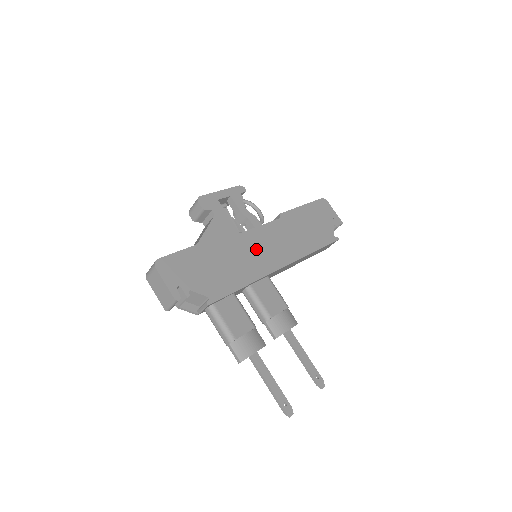
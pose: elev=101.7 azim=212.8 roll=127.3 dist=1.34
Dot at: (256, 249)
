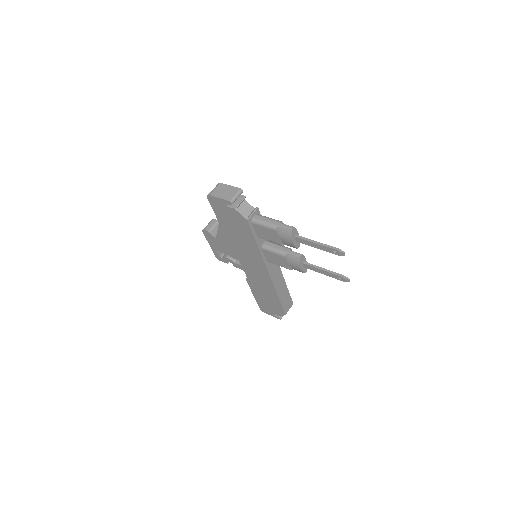
Dot at: occluded
